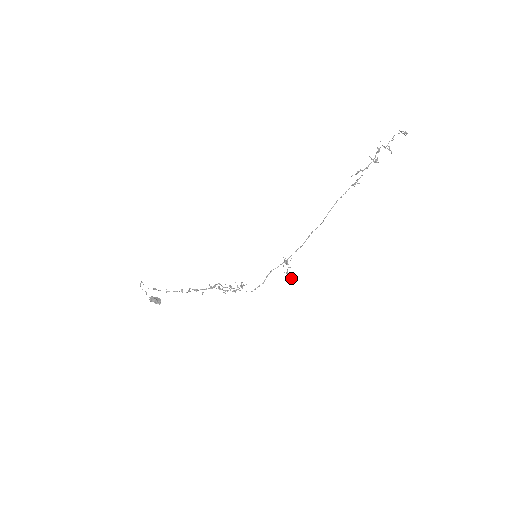
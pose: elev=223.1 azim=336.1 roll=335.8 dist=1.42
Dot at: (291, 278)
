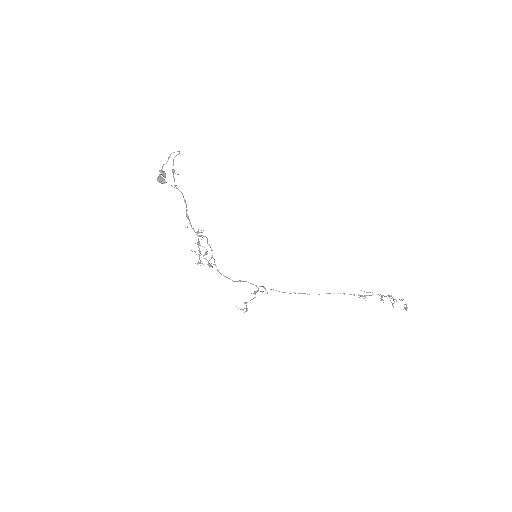
Dot at: (247, 308)
